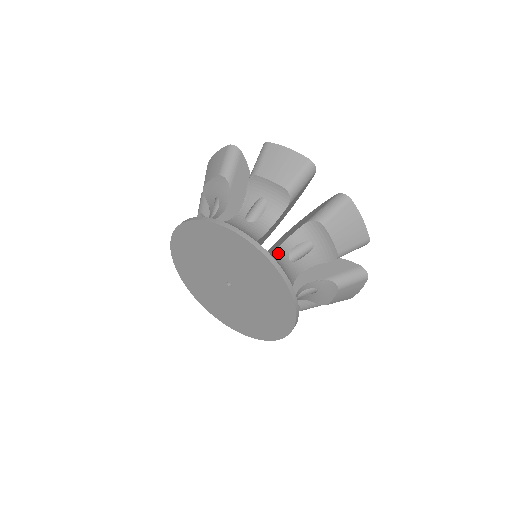
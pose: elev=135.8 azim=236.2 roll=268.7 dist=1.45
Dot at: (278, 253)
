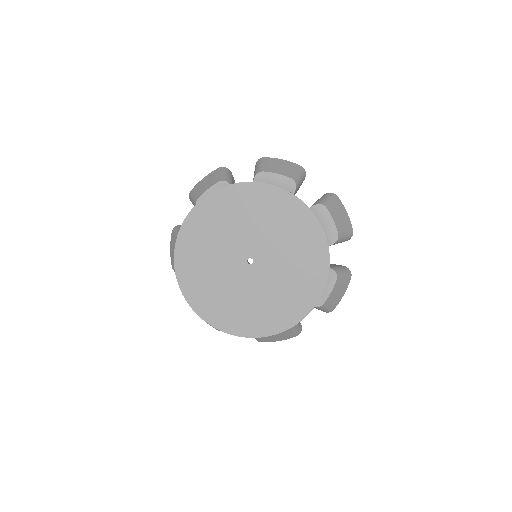
Dot at: occluded
